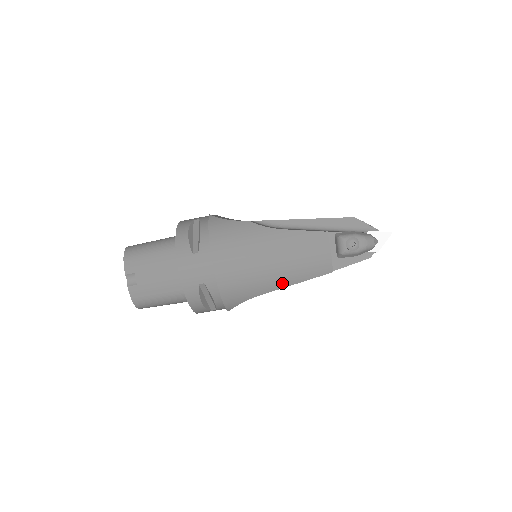
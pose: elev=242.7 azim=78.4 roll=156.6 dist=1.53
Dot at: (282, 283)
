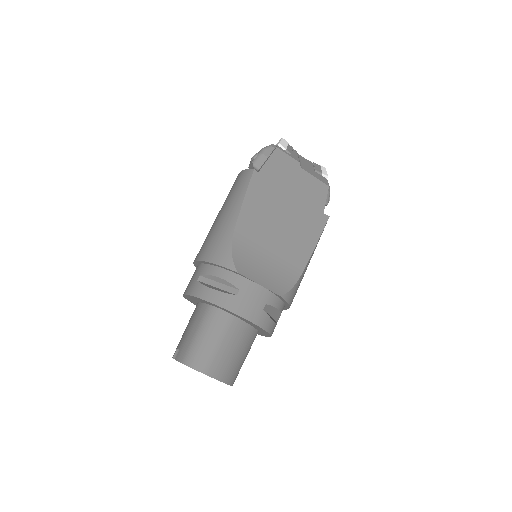
Dot at: (236, 209)
